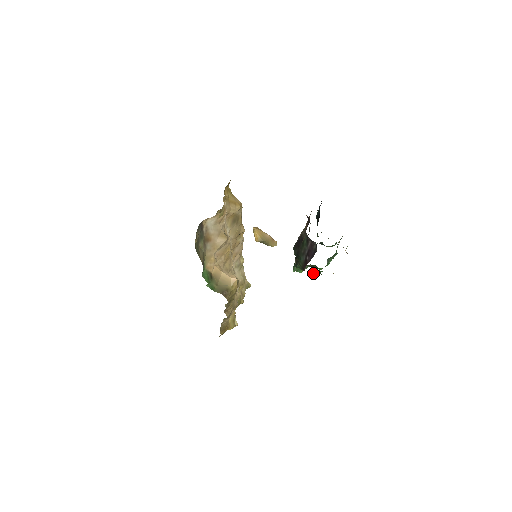
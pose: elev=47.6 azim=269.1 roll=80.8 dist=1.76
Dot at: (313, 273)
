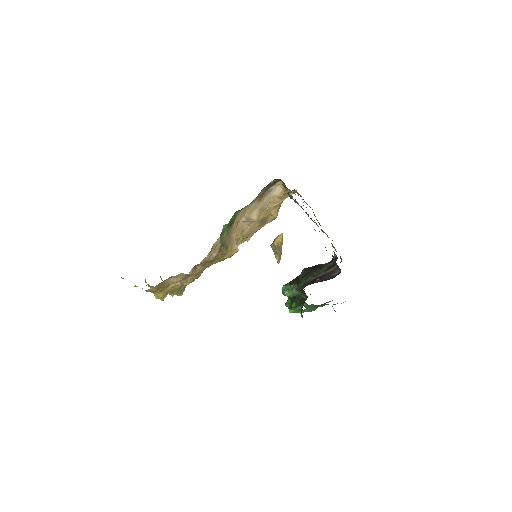
Dot at: (305, 297)
